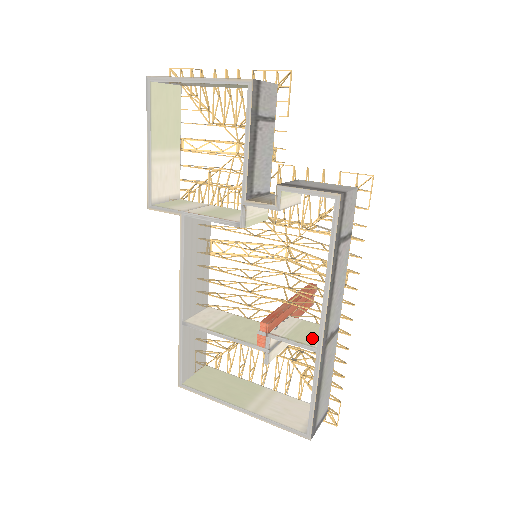
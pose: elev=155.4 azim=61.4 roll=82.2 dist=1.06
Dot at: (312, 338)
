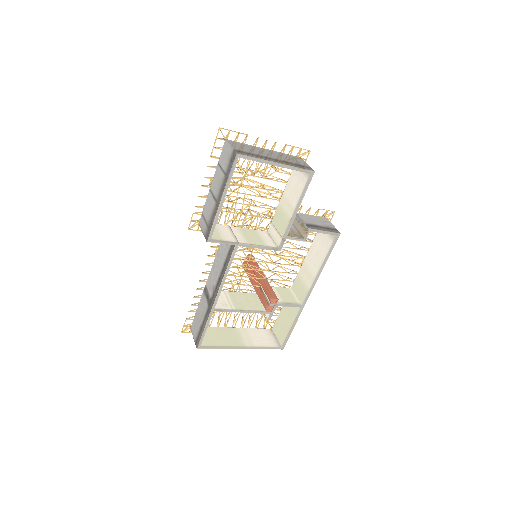
Dot at: (293, 299)
